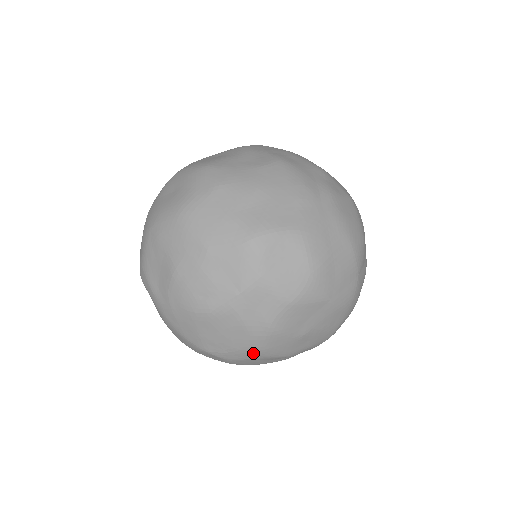
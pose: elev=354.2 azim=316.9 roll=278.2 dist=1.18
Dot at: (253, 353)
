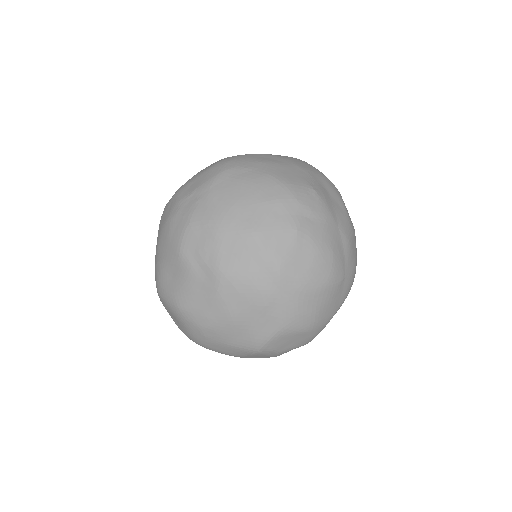
Dot at: occluded
